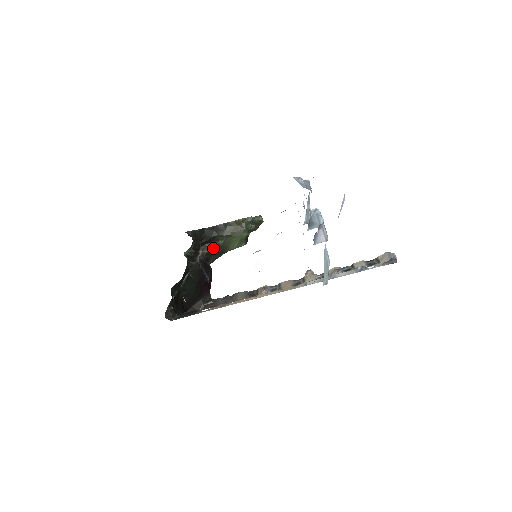
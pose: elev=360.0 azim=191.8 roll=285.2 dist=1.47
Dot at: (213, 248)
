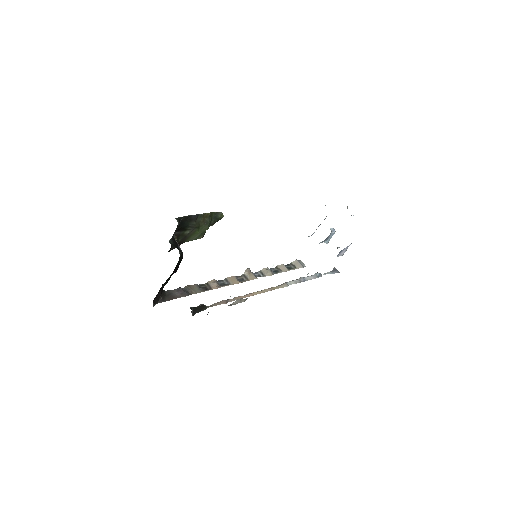
Dot at: (178, 237)
